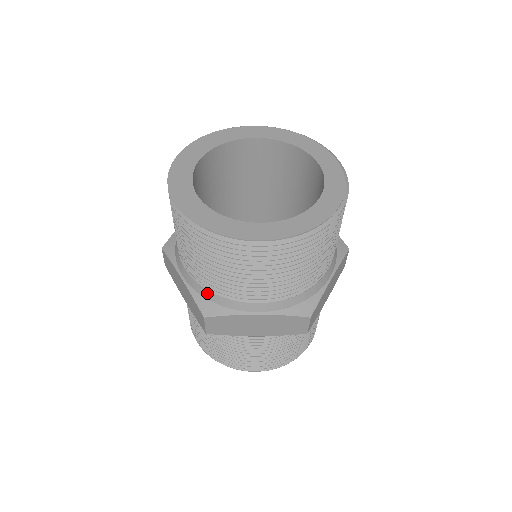
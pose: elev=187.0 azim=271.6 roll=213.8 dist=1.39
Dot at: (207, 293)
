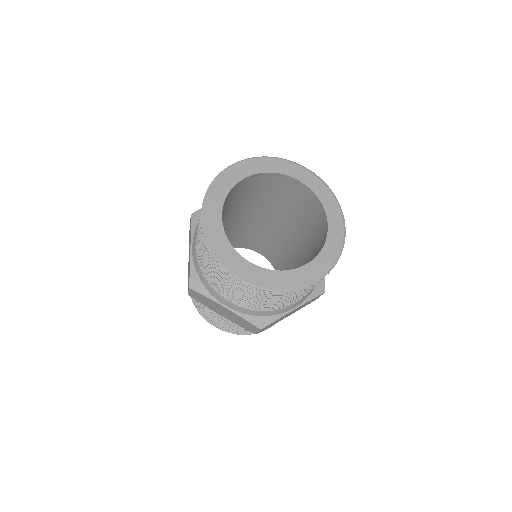
Dot at: (256, 313)
